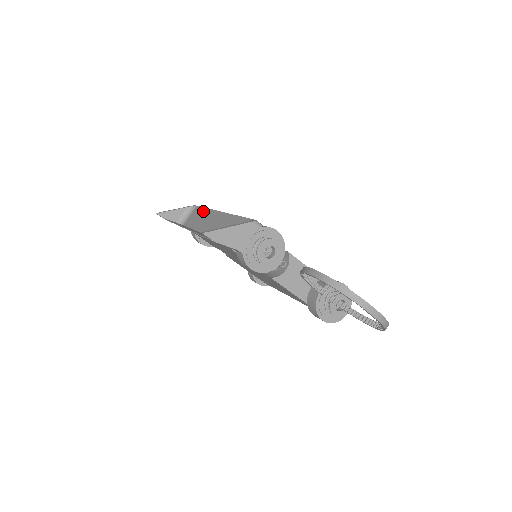
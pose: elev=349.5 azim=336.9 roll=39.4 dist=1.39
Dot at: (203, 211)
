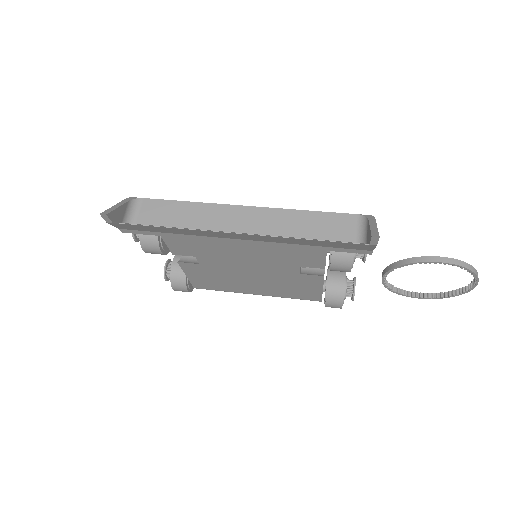
Dot at: (185, 206)
